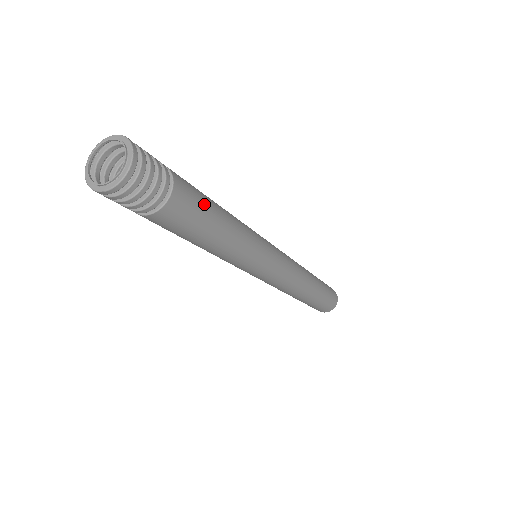
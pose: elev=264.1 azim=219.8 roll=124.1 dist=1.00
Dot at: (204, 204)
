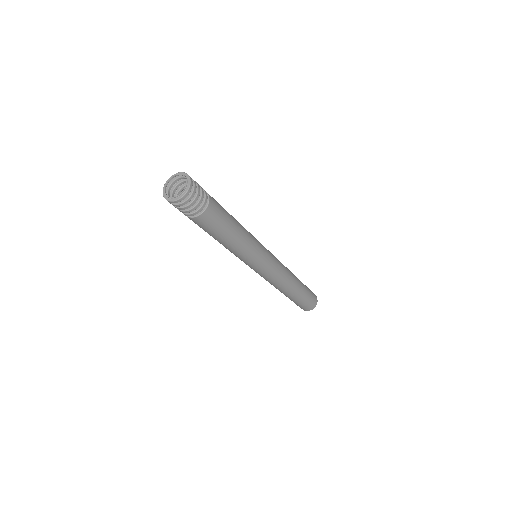
Dot at: (222, 224)
